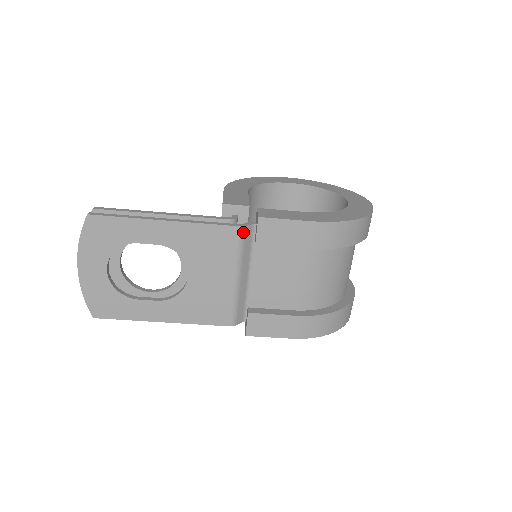
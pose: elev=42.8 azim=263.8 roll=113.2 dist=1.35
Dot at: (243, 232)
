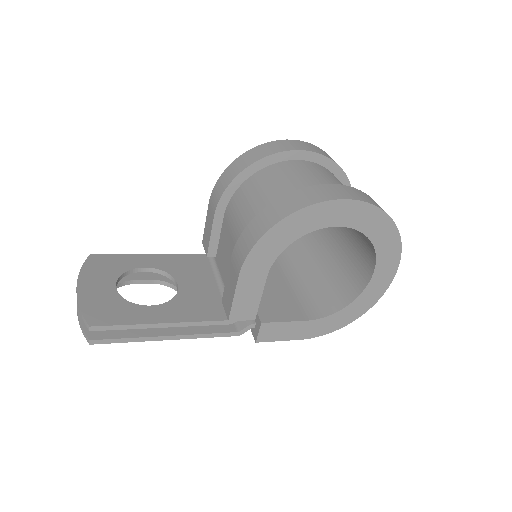
Dot at: occluded
